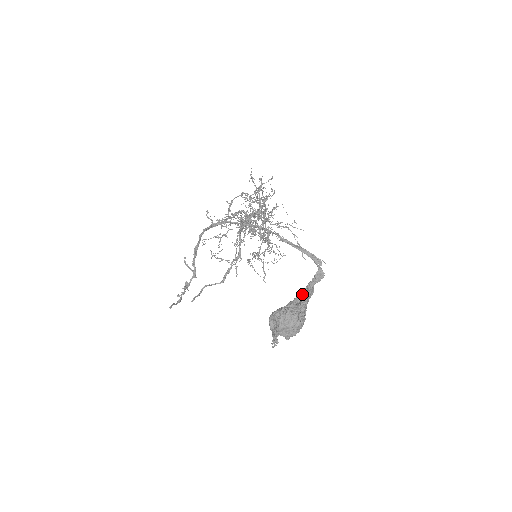
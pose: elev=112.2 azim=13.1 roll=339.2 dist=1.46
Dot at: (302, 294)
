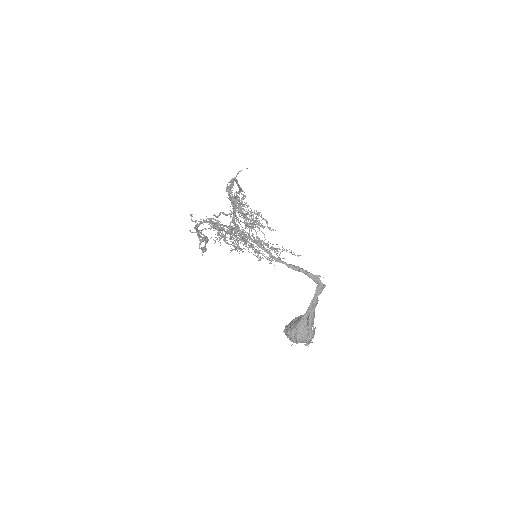
Dot at: (307, 314)
